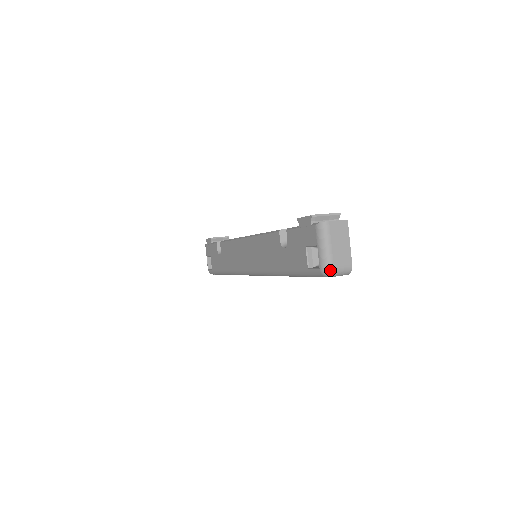
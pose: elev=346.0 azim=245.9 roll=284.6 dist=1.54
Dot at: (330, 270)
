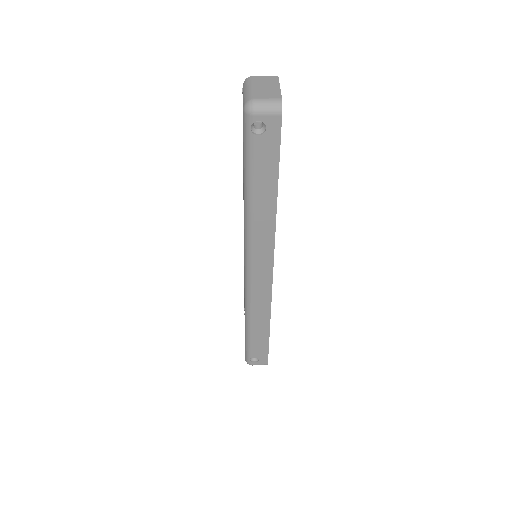
Dot at: (251, 101)
